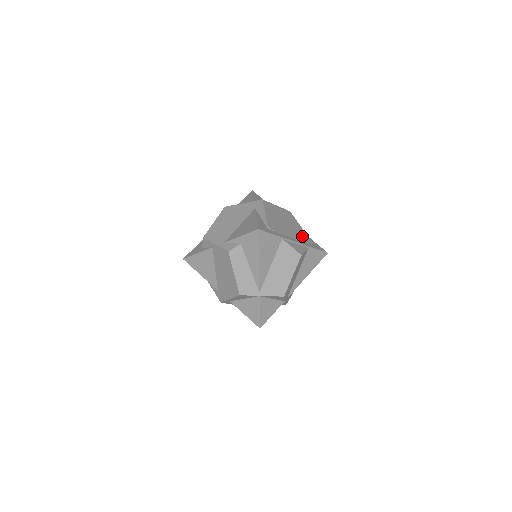
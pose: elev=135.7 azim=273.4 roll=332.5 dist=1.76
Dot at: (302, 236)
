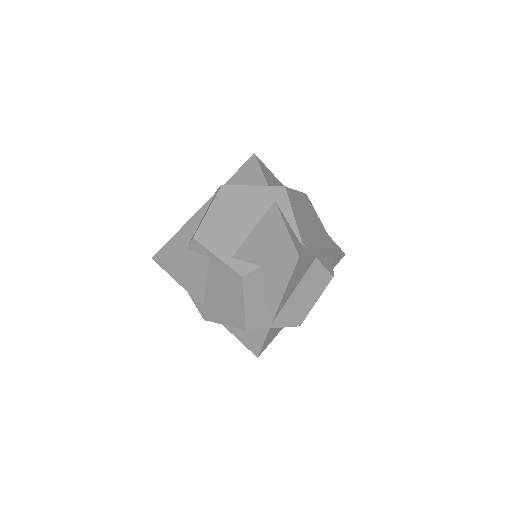
Dot at: (324, 237)
